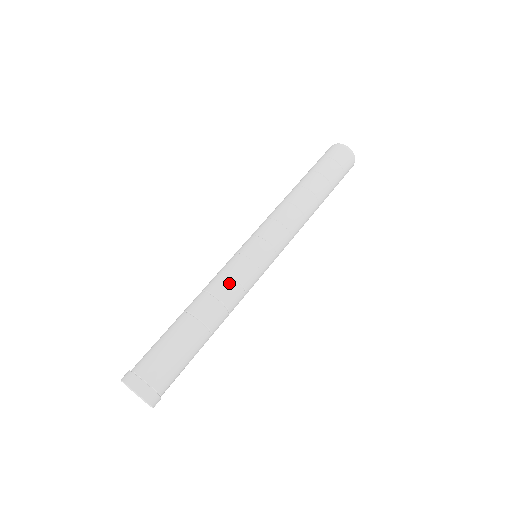
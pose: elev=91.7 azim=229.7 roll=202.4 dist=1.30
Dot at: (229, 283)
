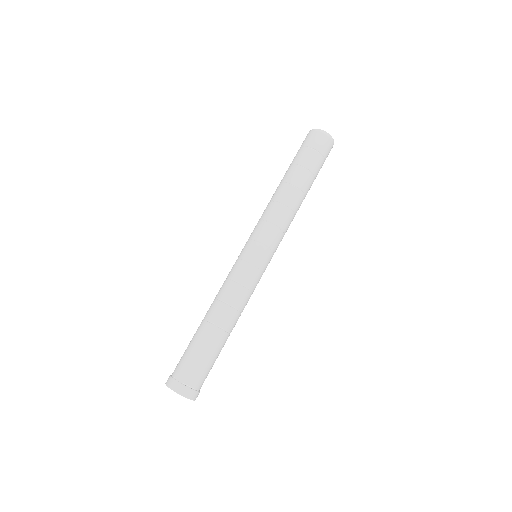
Dot at: (237, 290)
